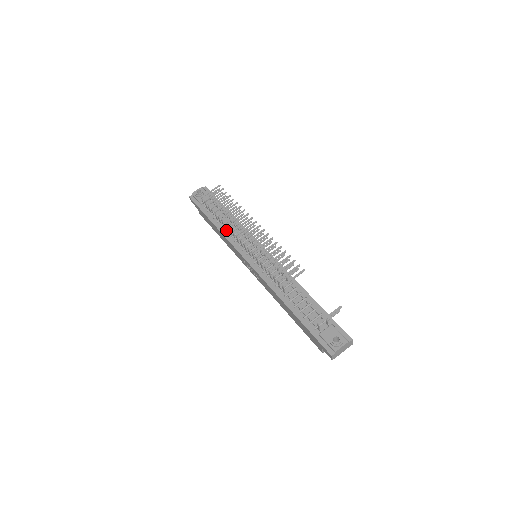
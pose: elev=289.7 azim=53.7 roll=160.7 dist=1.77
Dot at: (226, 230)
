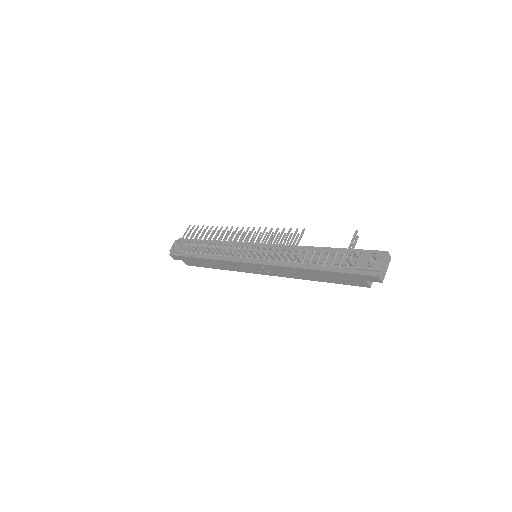
Dot at: (216, 255)
